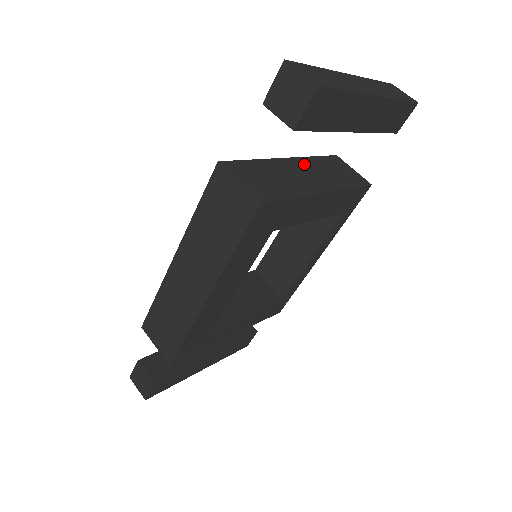
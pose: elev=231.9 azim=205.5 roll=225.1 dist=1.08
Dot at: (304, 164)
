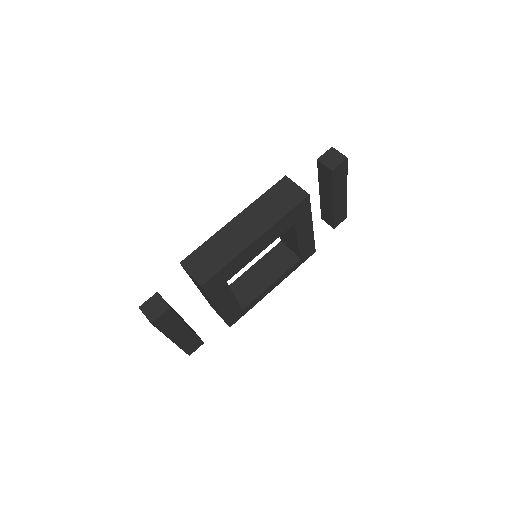
Dot at: occluded
